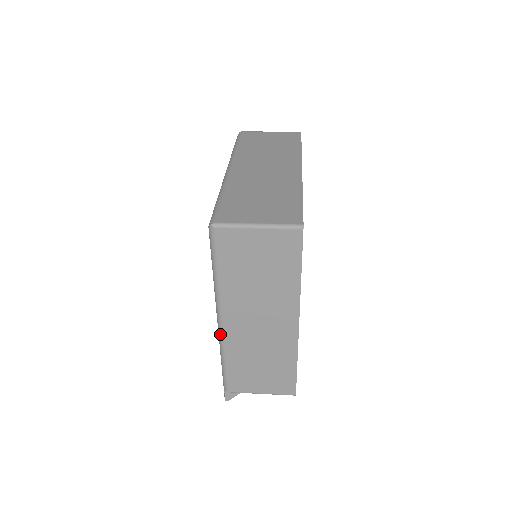
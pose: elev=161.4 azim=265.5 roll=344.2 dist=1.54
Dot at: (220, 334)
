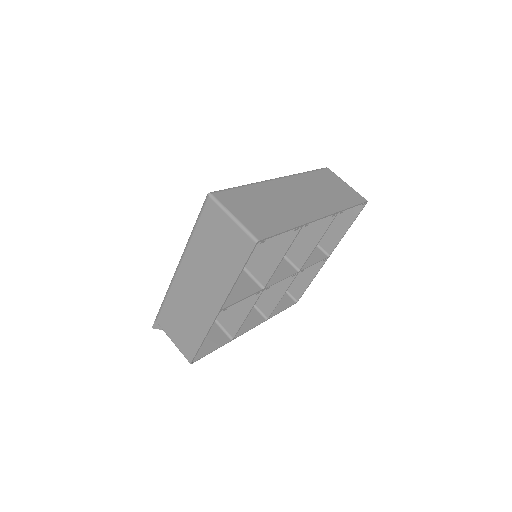
Dot at: (174, 275)
